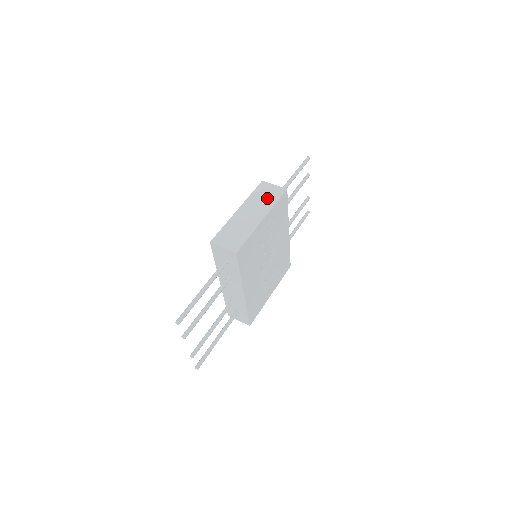
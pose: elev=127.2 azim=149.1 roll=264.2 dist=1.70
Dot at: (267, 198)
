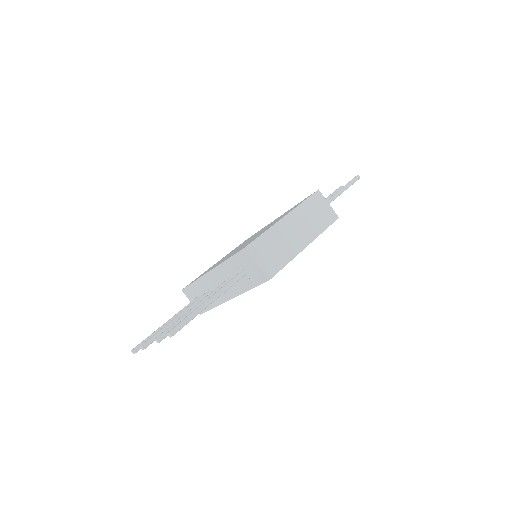
Dot at: (318, 218)
